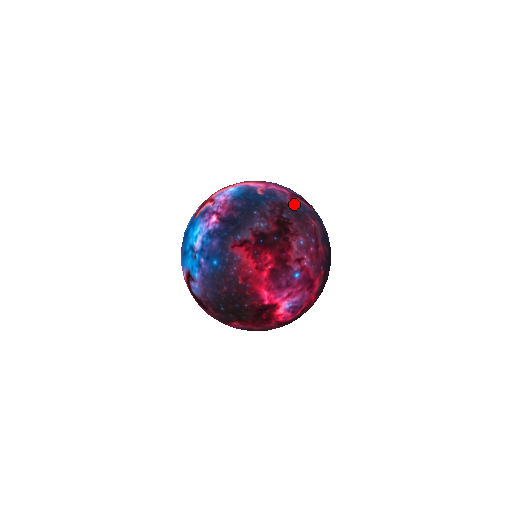
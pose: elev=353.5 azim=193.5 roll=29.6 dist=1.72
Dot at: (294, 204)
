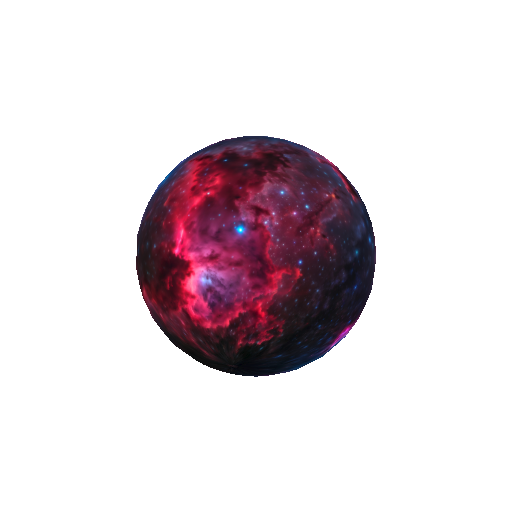
Dot at: (320, 164)
